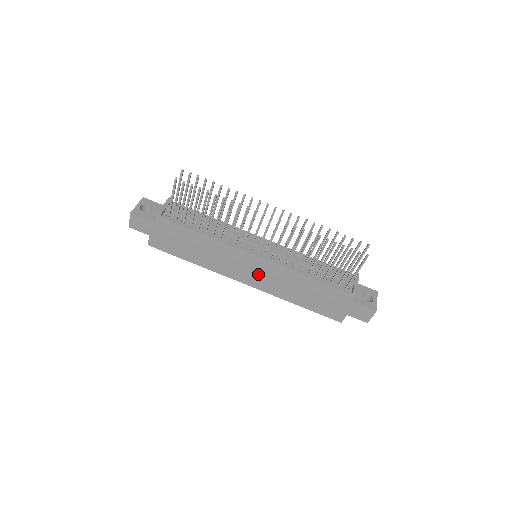
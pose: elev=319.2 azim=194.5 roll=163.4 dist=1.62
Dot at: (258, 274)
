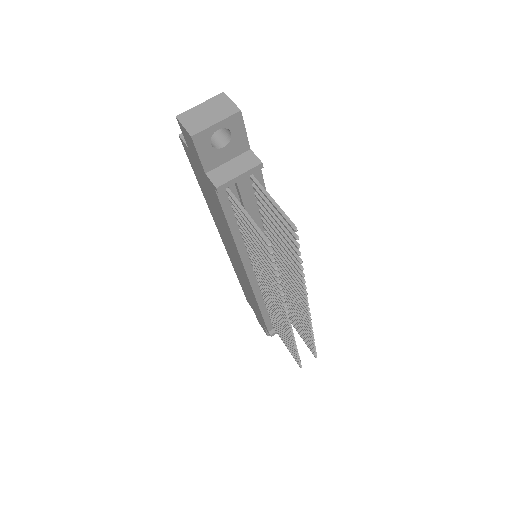
Dot at: (237, 264)
